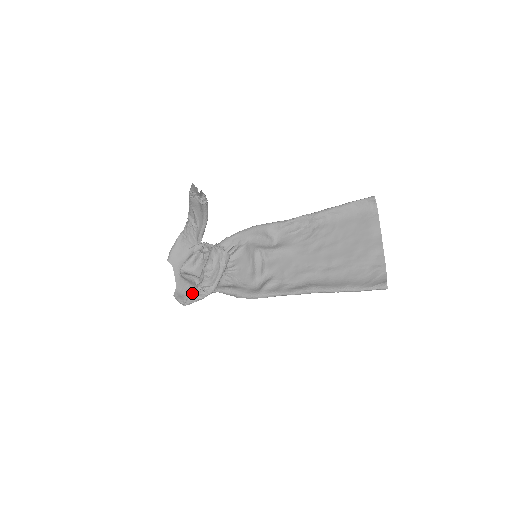
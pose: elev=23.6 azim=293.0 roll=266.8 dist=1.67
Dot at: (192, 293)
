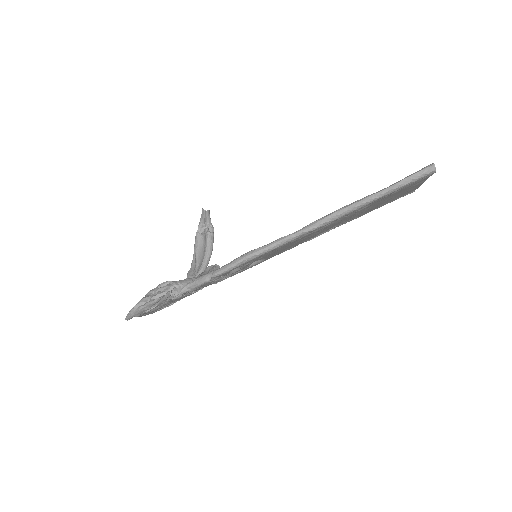
Dot at: (152, 289)
